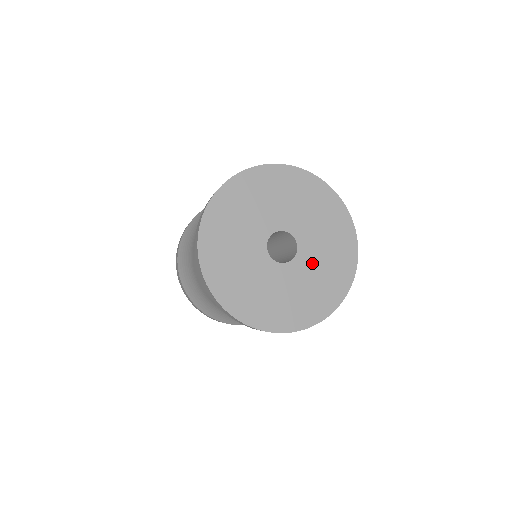
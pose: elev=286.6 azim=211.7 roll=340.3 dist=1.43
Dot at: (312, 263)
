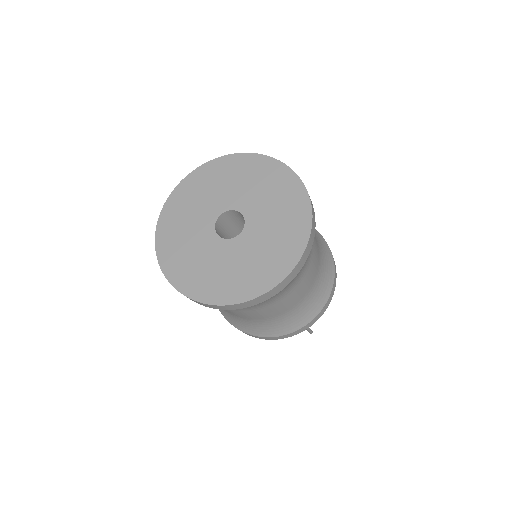
Dot at: (249, 248)
